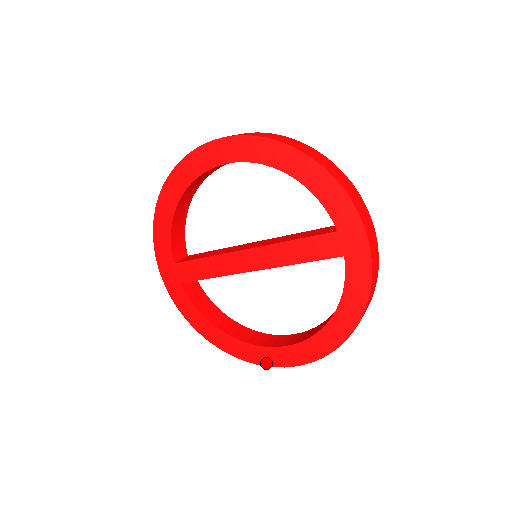
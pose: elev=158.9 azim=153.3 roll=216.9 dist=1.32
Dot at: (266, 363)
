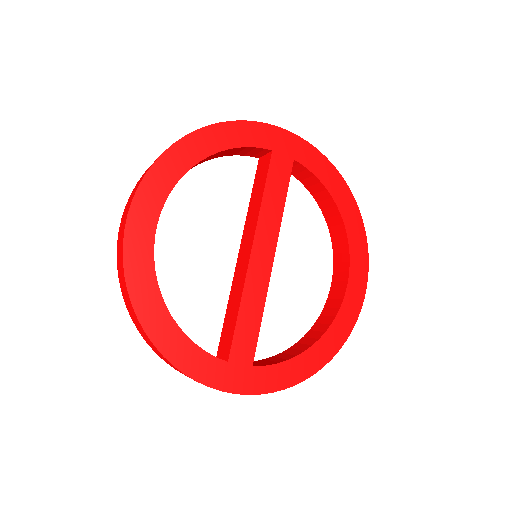
Dot at: (359, 305)
